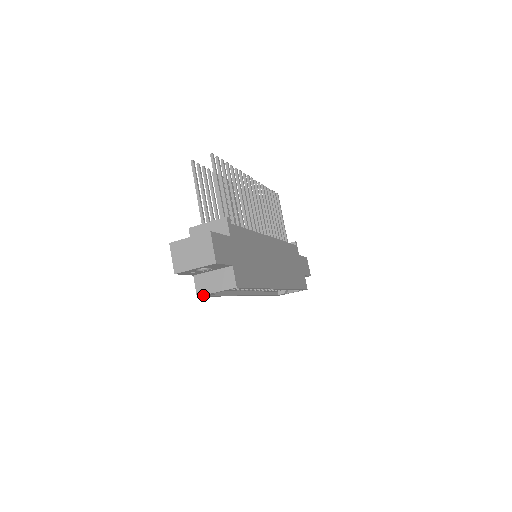
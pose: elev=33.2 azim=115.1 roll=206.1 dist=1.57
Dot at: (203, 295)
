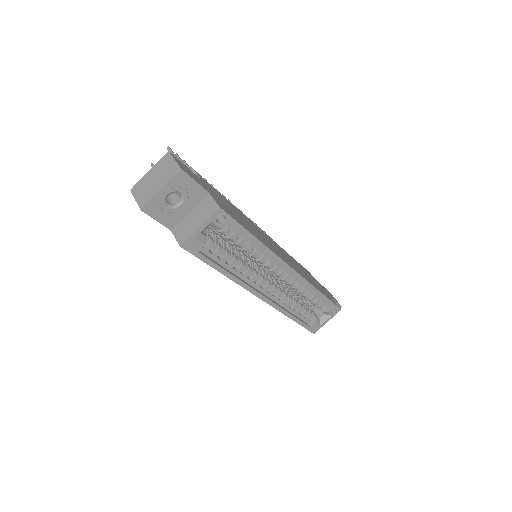
Dot at: (186, 241)
